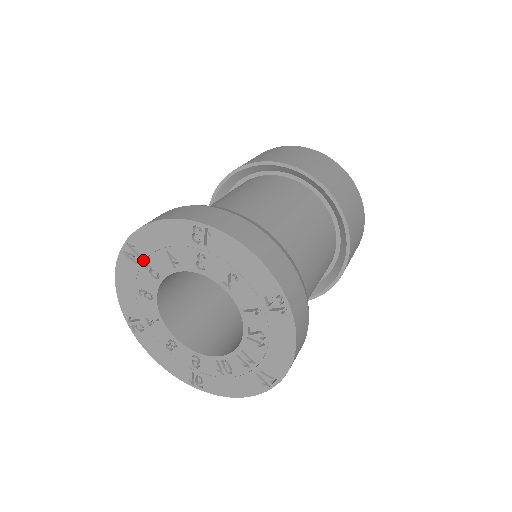
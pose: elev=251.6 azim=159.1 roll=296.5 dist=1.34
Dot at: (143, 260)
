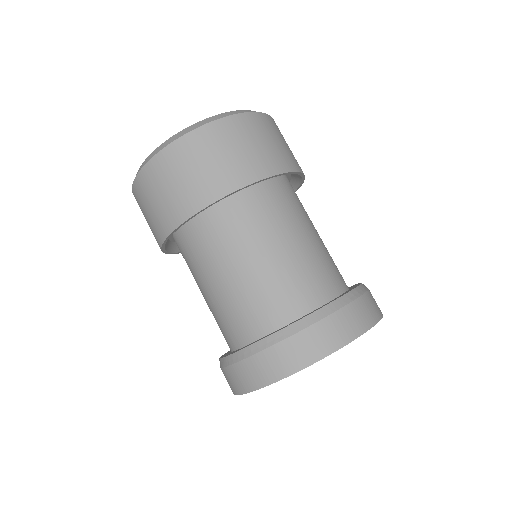
Dot at: occluded
